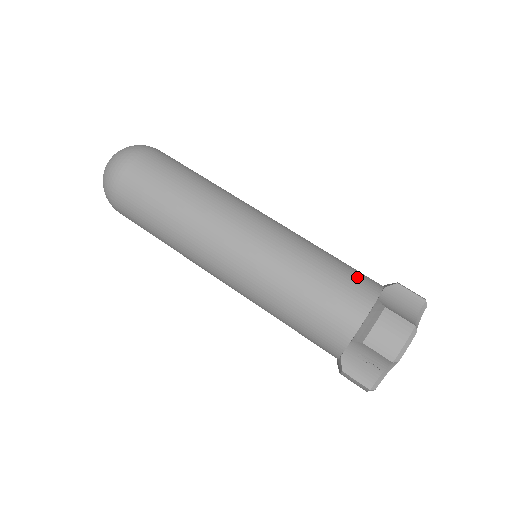
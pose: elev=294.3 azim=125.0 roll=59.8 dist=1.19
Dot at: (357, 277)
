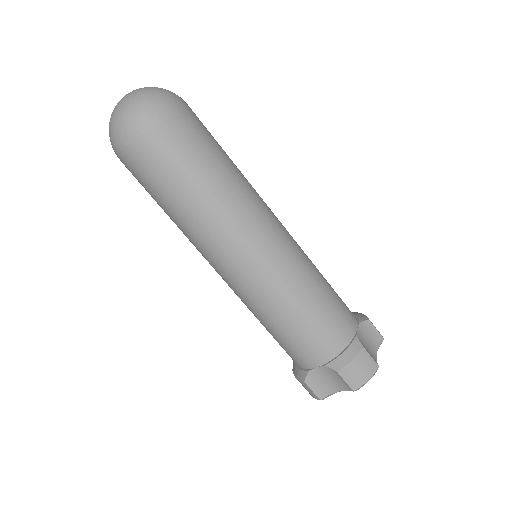
Dot at: (304, 349)
